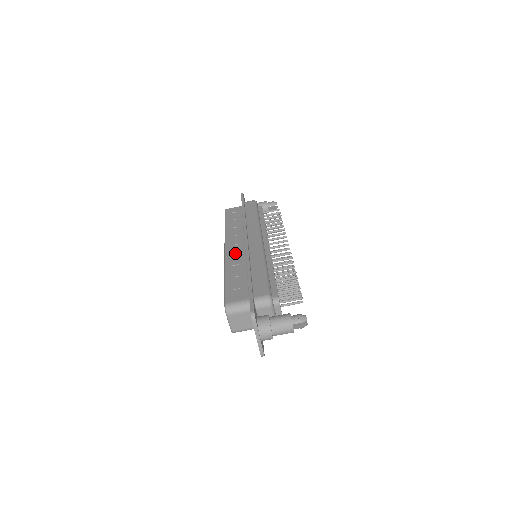
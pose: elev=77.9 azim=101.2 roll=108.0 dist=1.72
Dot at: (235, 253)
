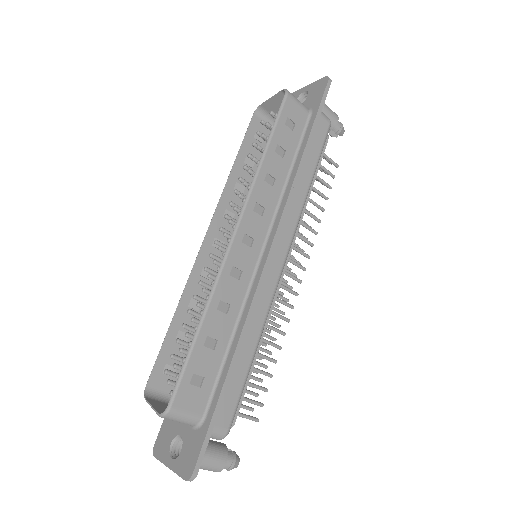
Dot at: (240, 266)
